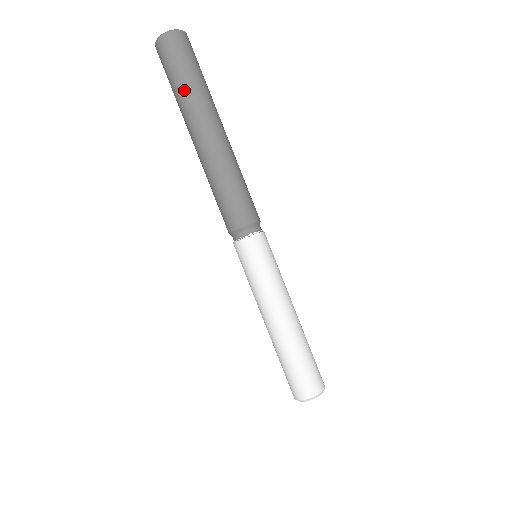
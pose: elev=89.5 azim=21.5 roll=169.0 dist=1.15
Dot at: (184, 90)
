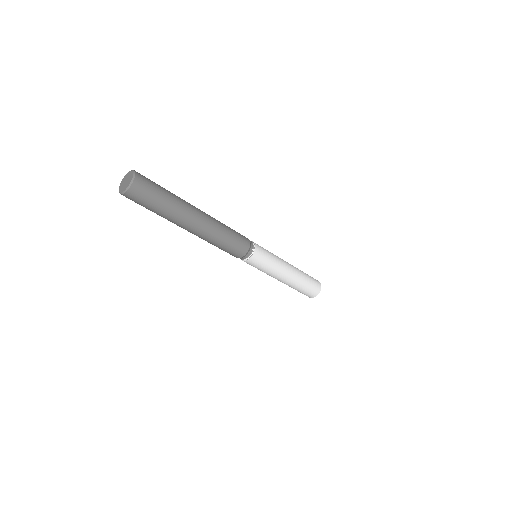
Dot at: occluded
